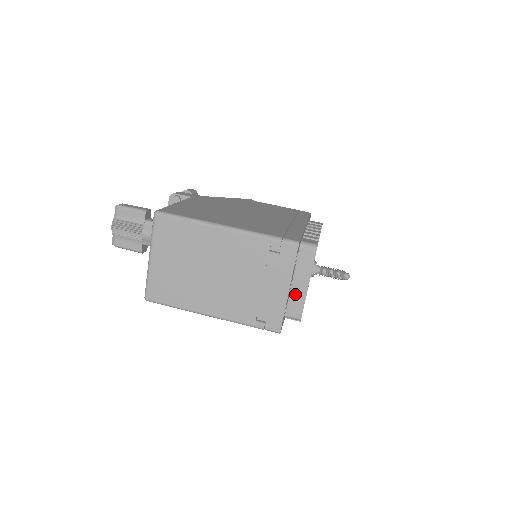
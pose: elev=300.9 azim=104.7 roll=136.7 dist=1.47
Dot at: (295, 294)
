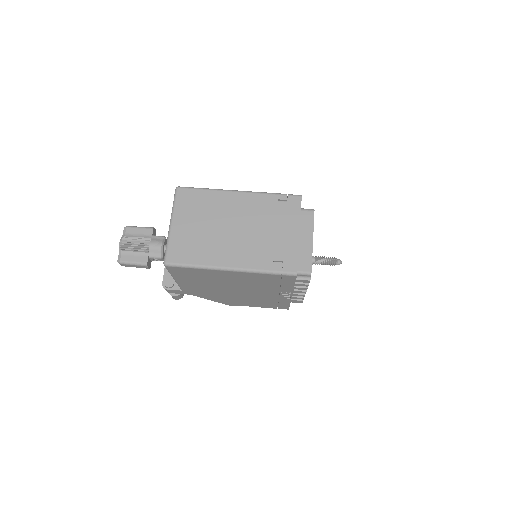
Dot at: (302, 250)
